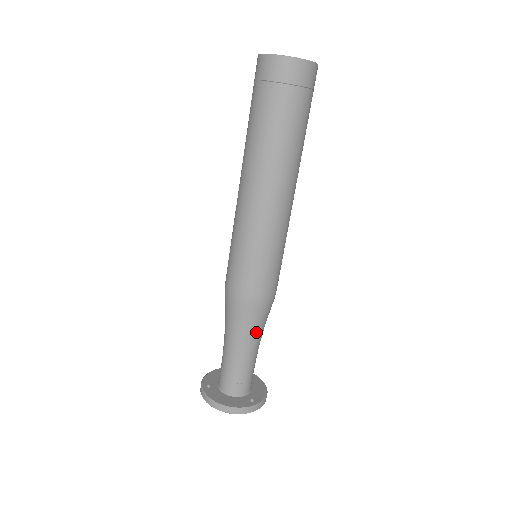
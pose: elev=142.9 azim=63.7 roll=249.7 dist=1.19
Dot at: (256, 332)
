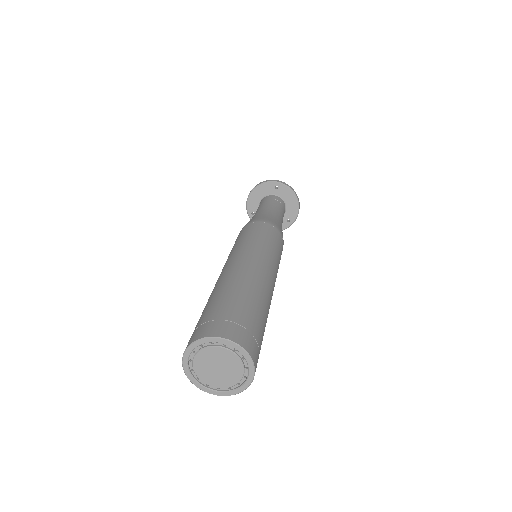
Dot at: occluded
